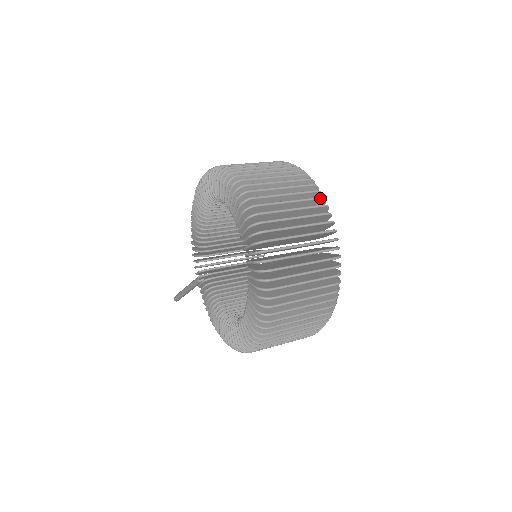
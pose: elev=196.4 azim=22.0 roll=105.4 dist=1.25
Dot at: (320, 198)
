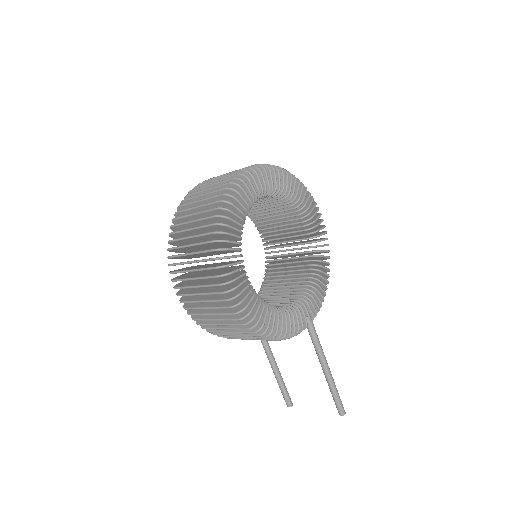
Dot at: (261, 164)
